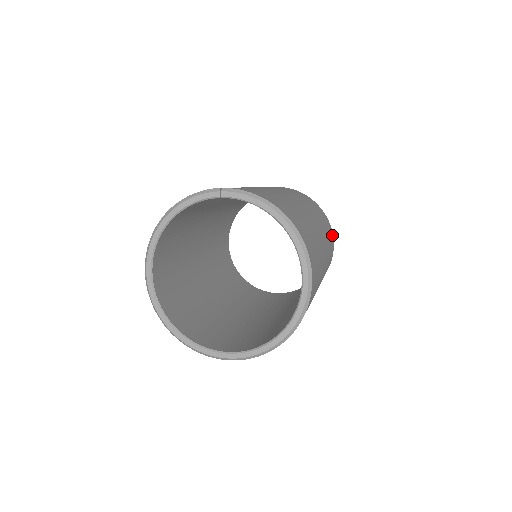
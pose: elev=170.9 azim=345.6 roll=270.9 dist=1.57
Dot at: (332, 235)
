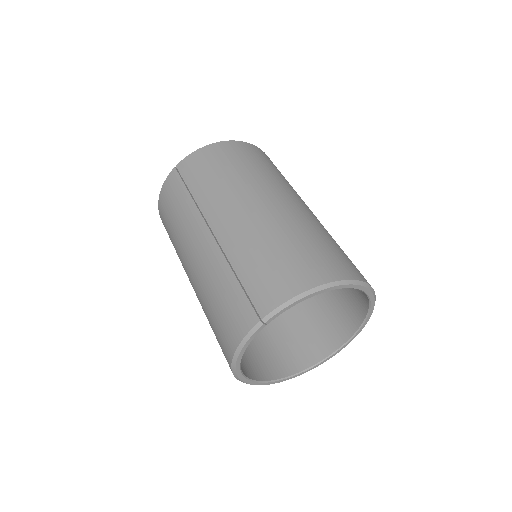
Dot at: (258, 150)
